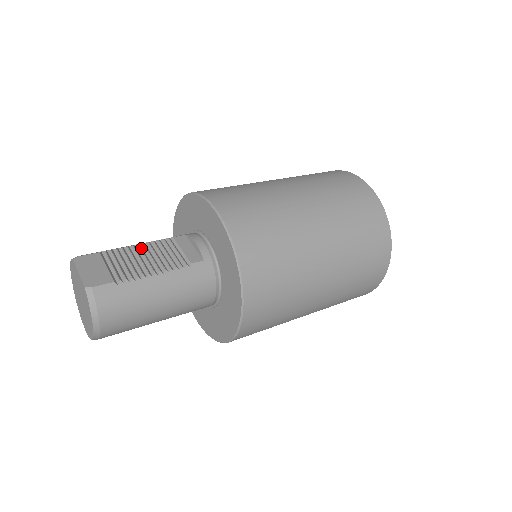
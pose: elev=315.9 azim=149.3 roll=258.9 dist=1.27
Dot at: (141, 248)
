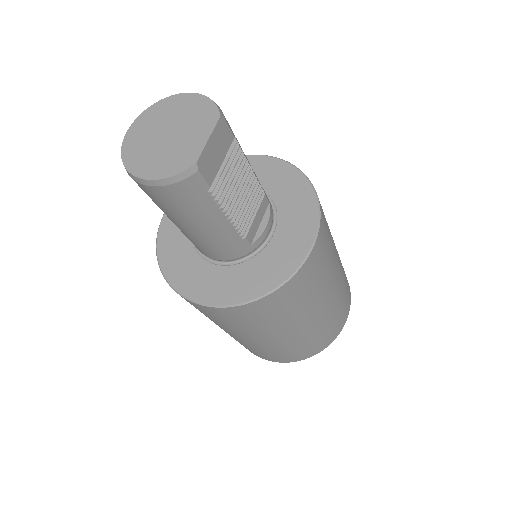
Dot at: (248, 175)
